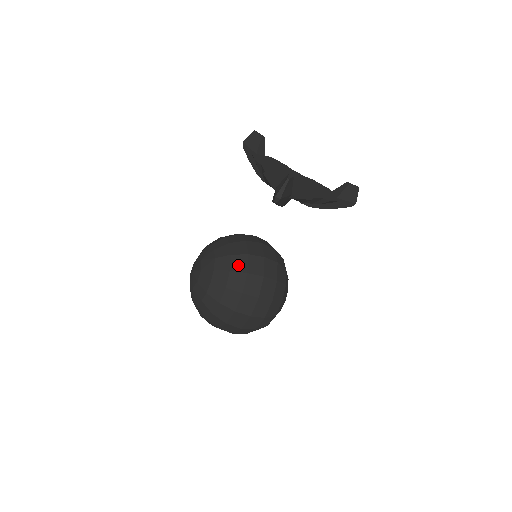
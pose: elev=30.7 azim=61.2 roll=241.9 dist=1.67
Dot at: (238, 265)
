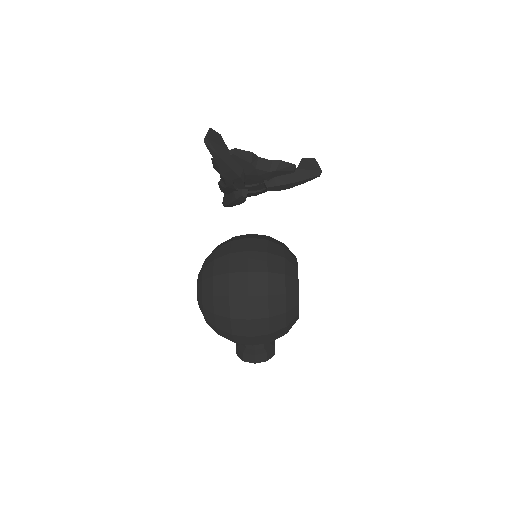
Dot at: occluded
